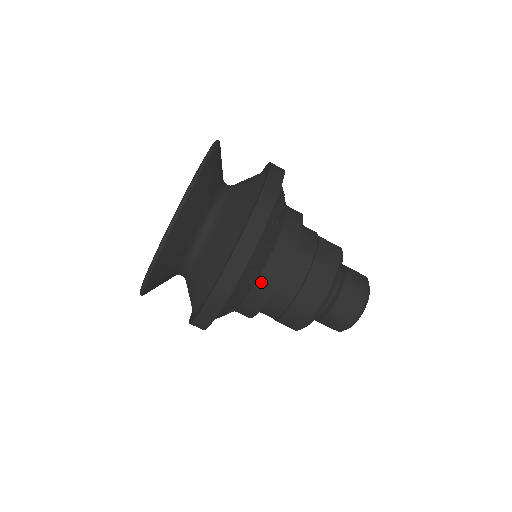
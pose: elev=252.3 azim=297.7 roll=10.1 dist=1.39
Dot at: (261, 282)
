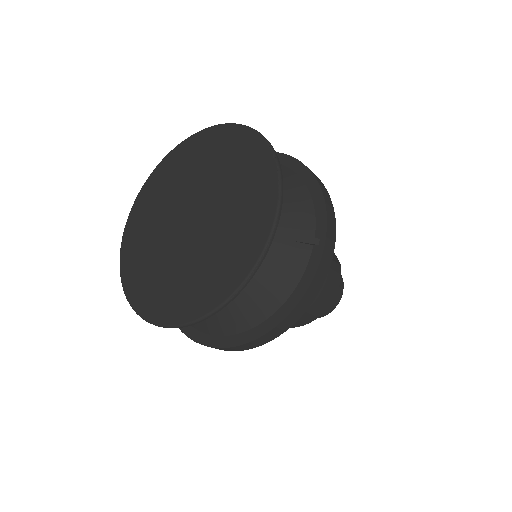
Dot at: occluded
